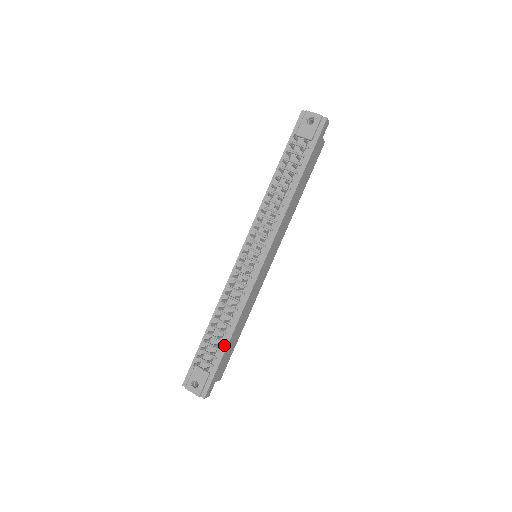
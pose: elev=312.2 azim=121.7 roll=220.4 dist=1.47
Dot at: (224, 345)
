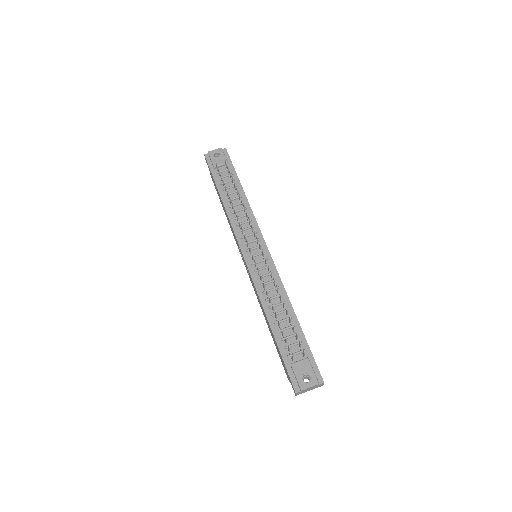
Dot at: (297, 327)
